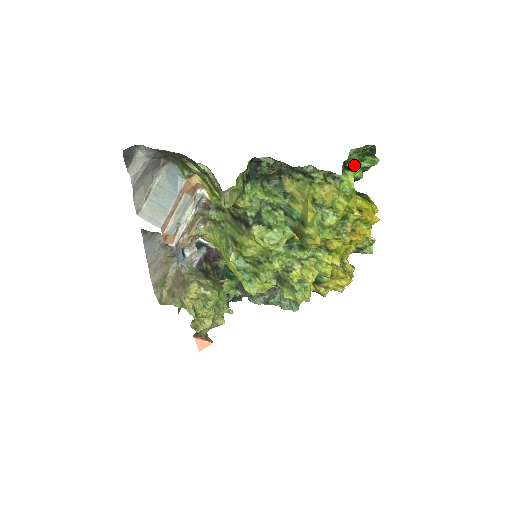
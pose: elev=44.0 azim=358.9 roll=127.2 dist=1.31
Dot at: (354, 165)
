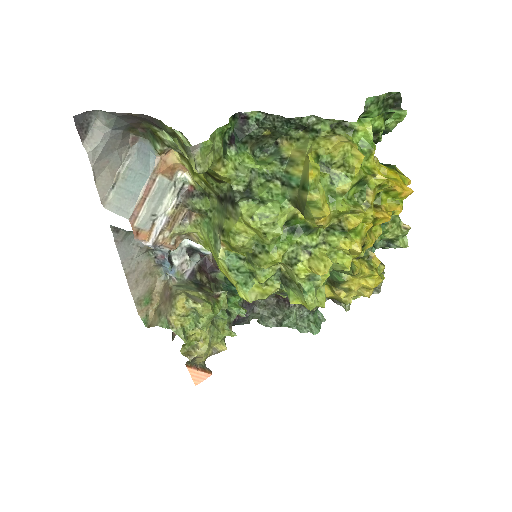
Dot at: occluded
